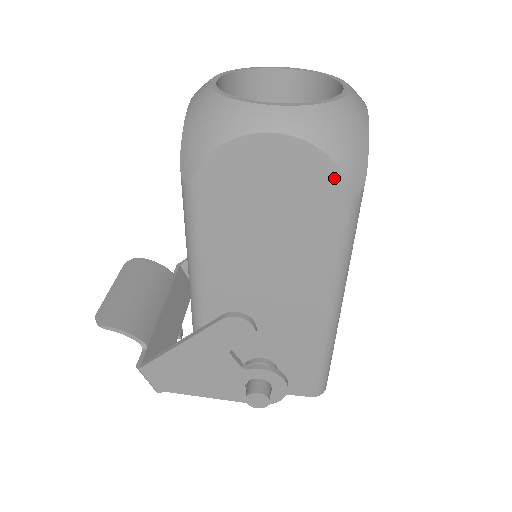
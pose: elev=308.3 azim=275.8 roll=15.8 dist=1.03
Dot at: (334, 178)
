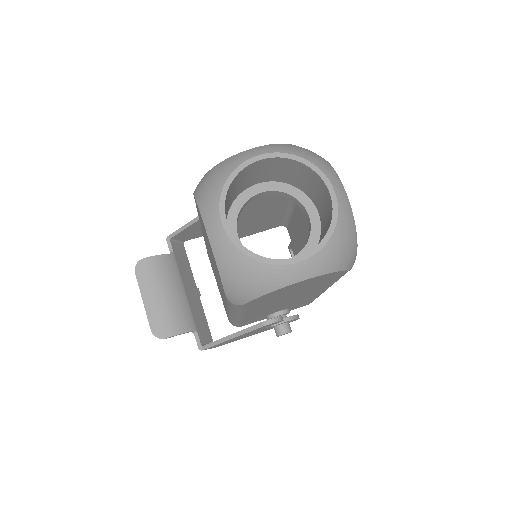
Dot at: (340, 273)
